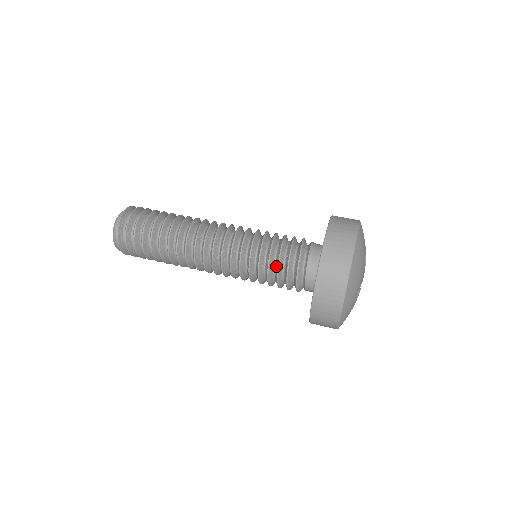
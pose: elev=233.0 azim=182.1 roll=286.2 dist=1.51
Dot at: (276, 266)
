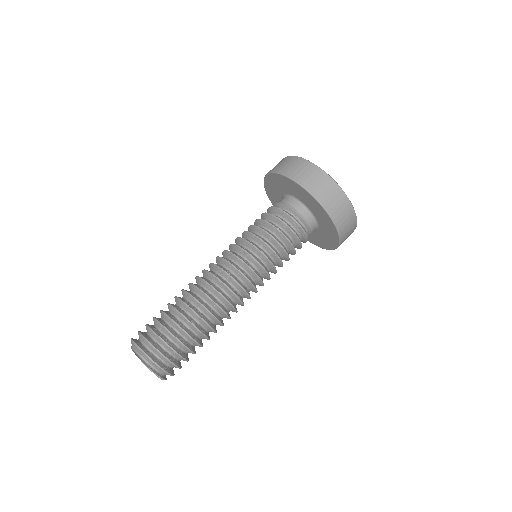
Dot at: (278, 234)
